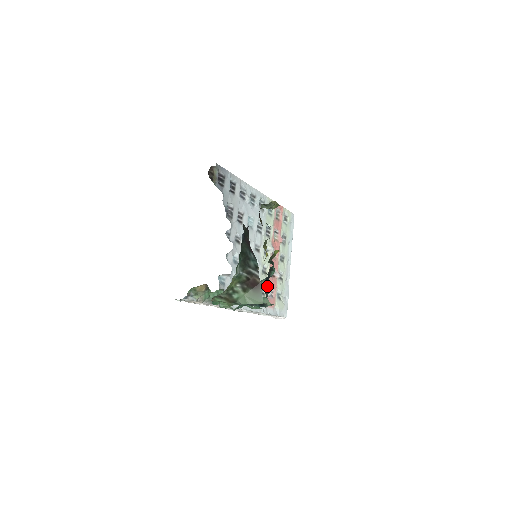
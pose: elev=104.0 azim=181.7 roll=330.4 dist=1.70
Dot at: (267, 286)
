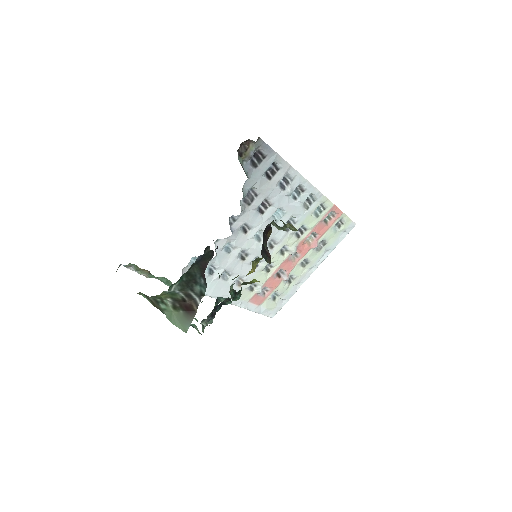
Dot at: (216, 311)
